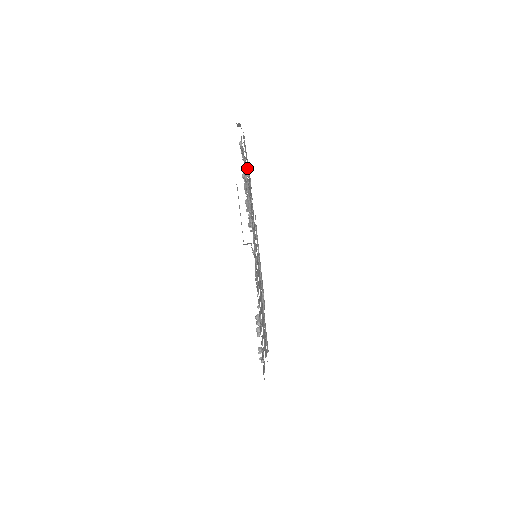
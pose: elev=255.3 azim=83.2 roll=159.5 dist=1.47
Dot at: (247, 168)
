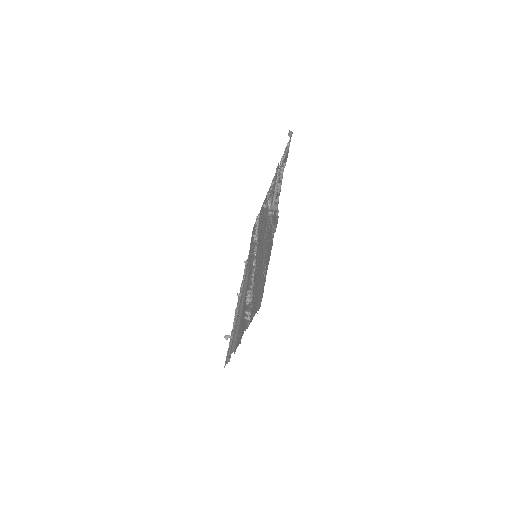
Dot at: (269, 191)
